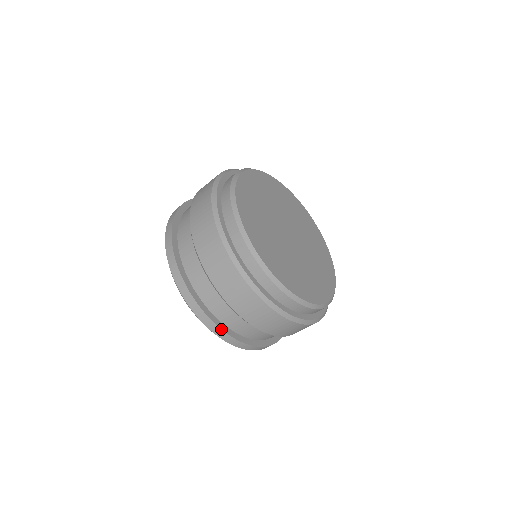
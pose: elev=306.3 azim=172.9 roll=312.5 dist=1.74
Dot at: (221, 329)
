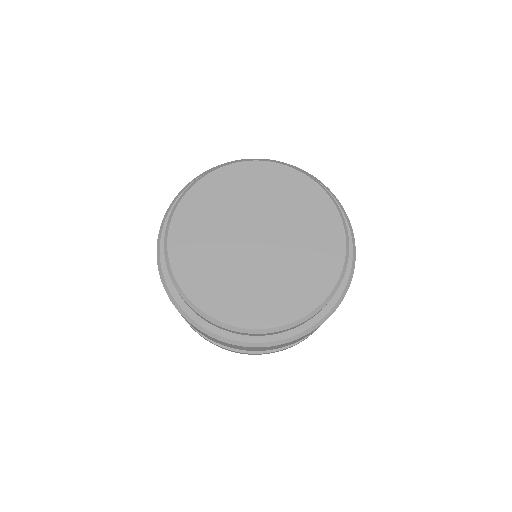
Dot at: occluded
